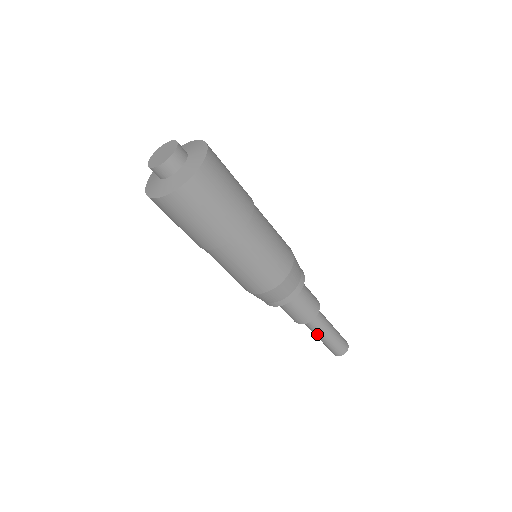
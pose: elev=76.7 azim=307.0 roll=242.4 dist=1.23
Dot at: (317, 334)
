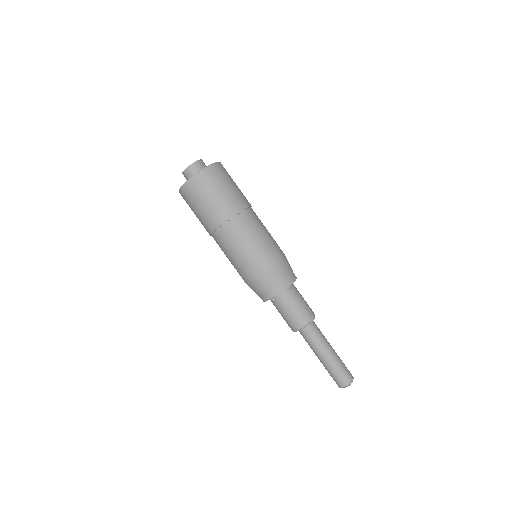
Dot at: (319, 349)
